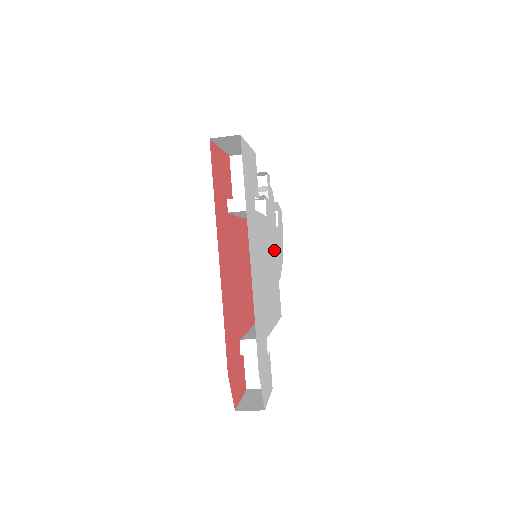
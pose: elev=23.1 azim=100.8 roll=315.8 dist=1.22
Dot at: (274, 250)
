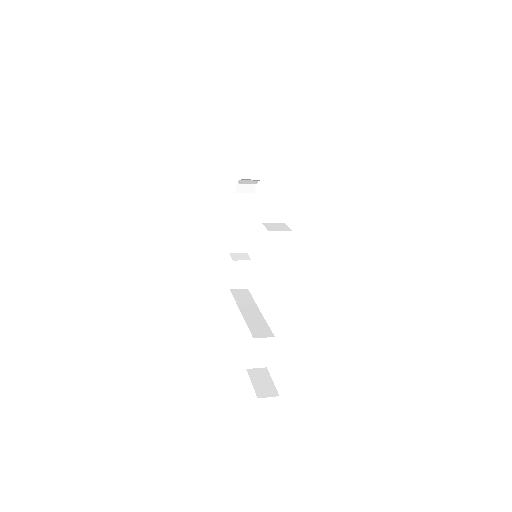
Dot at: occluded
